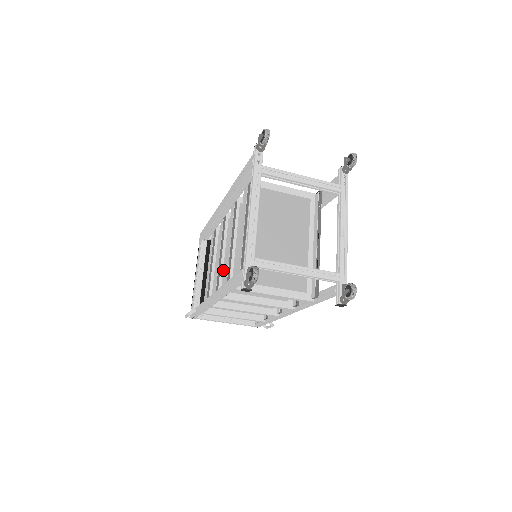
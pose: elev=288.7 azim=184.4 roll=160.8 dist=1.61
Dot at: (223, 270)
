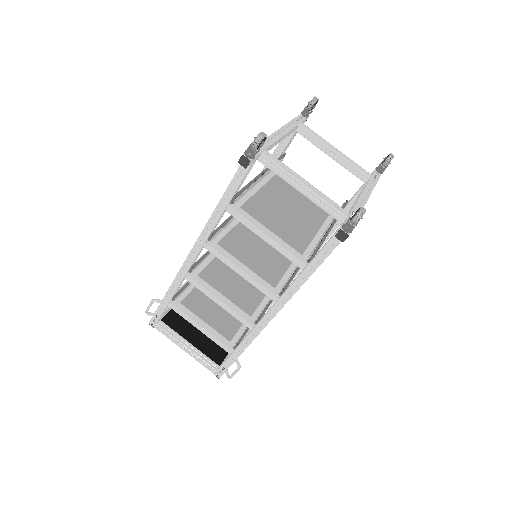
Dot at: (215, 257)
